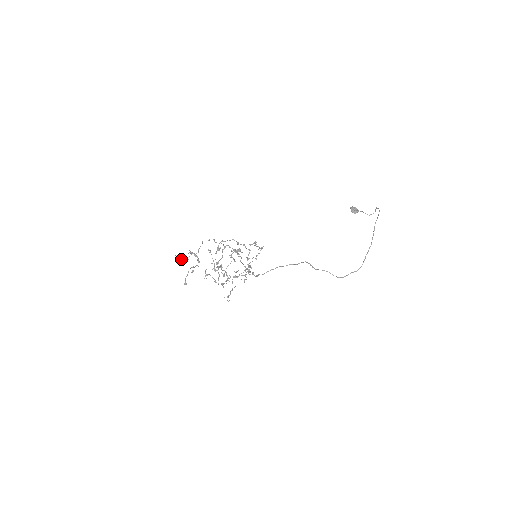
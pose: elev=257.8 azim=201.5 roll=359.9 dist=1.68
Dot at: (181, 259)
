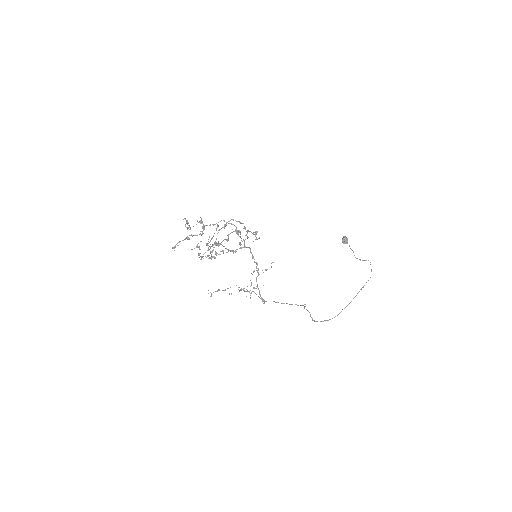
Dot at: (189, 226)
